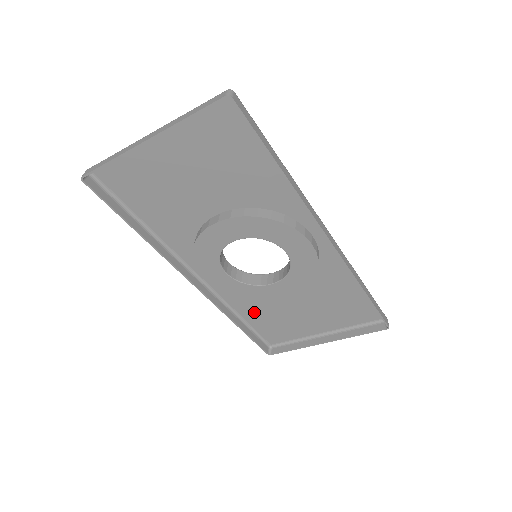
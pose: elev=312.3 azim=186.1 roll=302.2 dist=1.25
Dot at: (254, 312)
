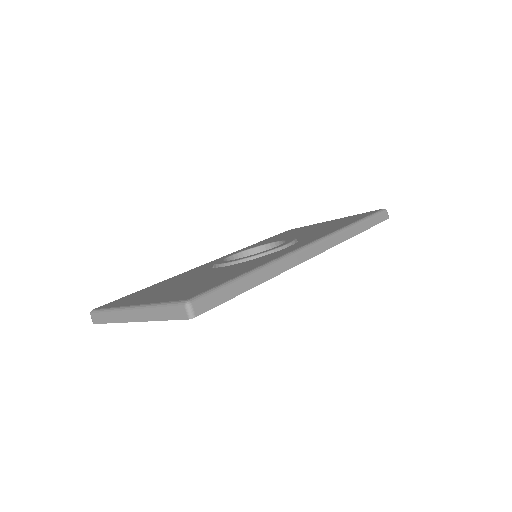
Dot at: occluded
